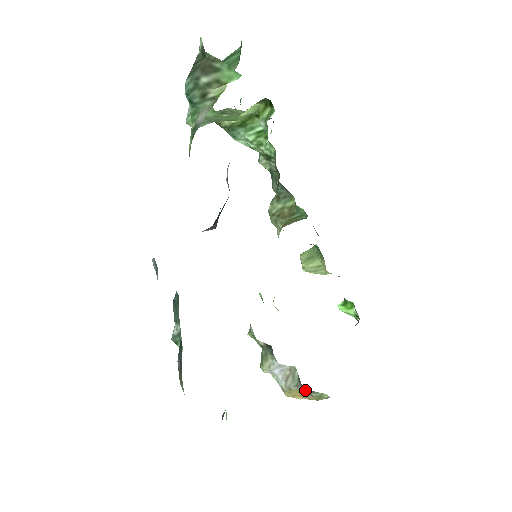
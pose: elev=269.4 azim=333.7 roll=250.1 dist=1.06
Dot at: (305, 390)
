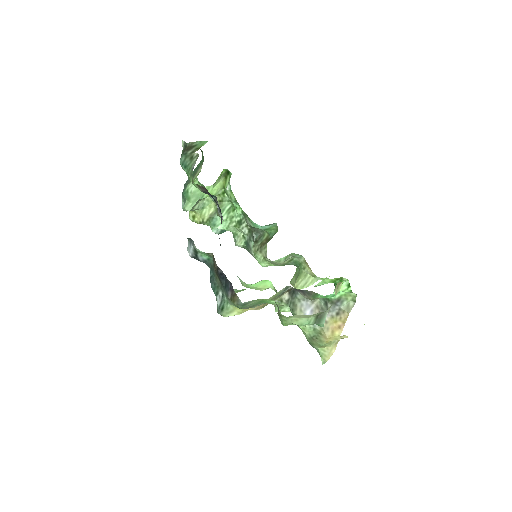
Dot at: (335, 310)
